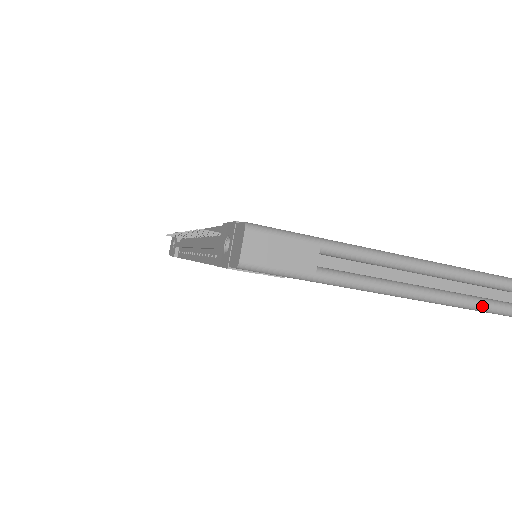
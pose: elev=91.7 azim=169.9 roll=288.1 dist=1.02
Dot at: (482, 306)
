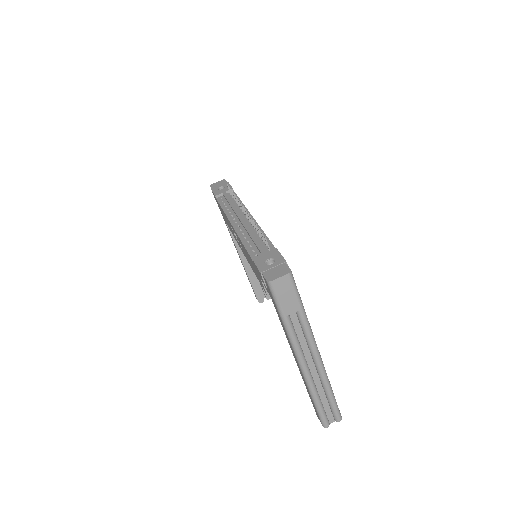
Dot at: (315, 396)
